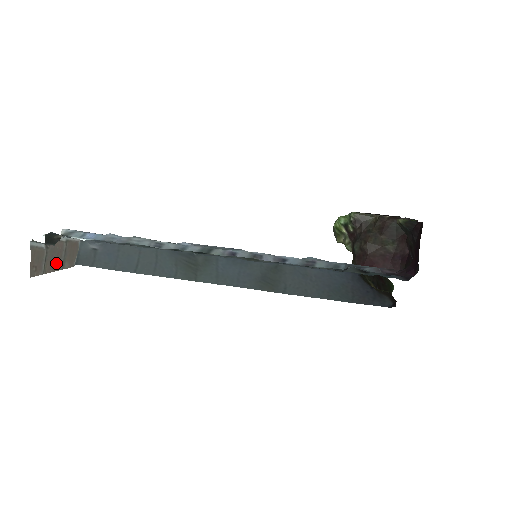
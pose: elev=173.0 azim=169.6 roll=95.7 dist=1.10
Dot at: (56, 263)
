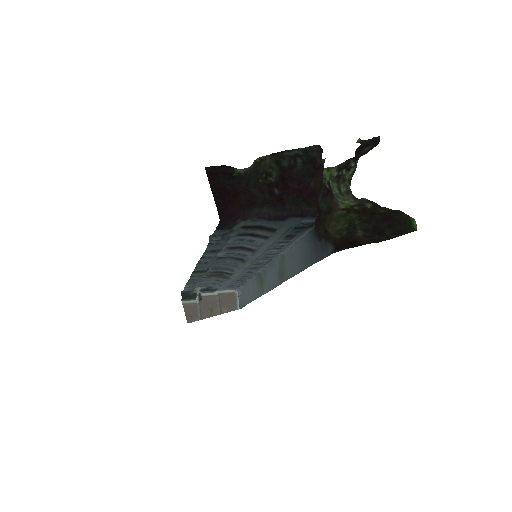
Dot at: (213, 311)
